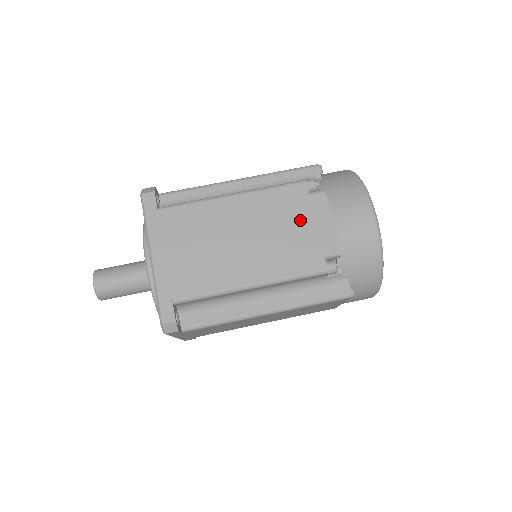
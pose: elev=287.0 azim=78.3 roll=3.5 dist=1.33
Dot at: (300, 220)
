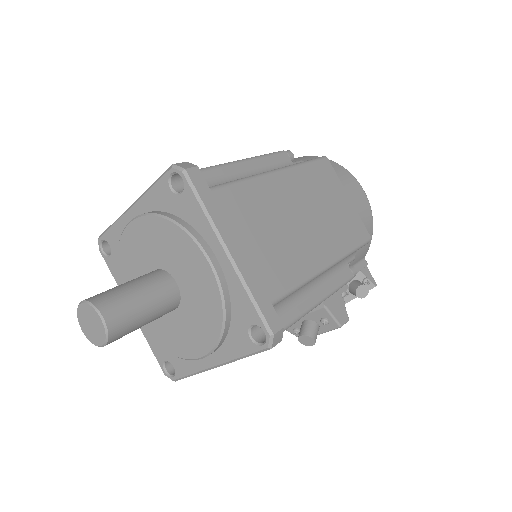
Dot at: occluded
